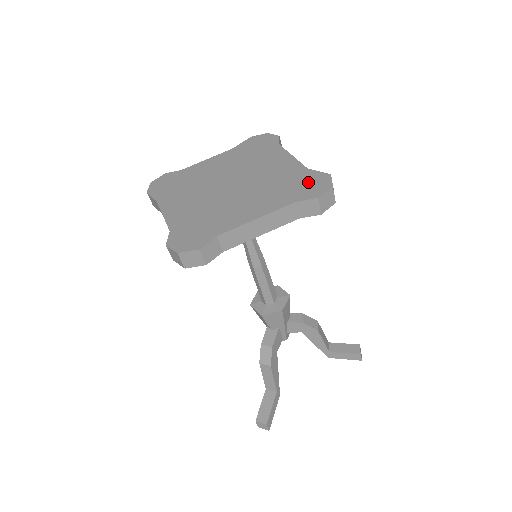
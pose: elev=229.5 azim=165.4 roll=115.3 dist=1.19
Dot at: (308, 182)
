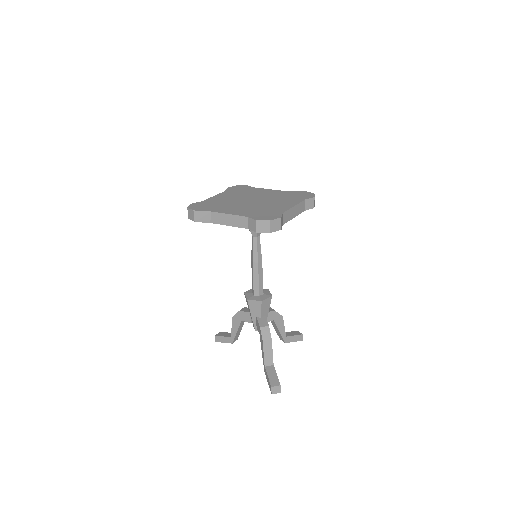
Dot at: (299, 194)
